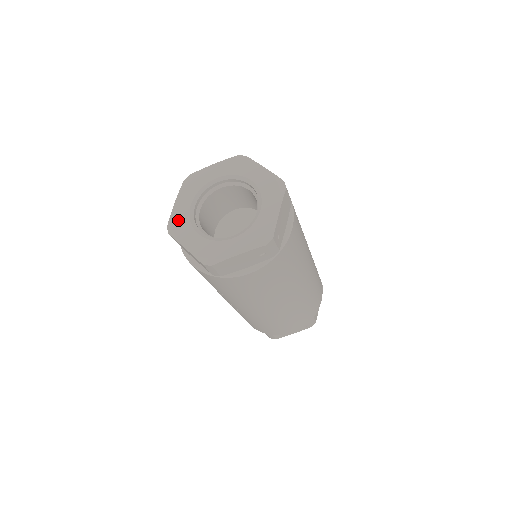
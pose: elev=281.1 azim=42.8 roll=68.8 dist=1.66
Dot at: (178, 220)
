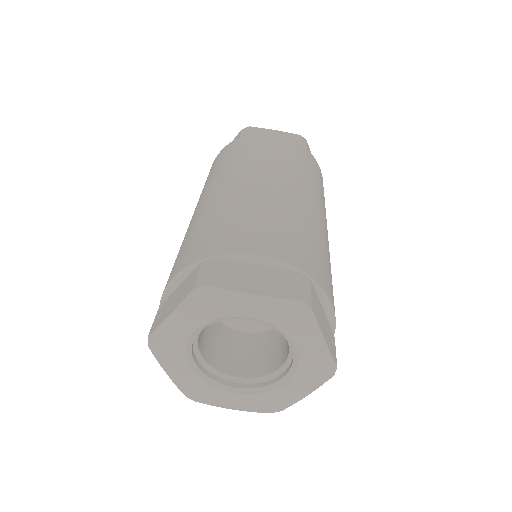
Dot at: (194, 390)
